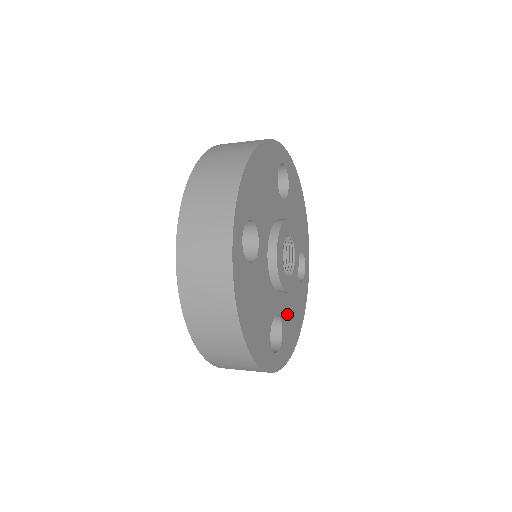
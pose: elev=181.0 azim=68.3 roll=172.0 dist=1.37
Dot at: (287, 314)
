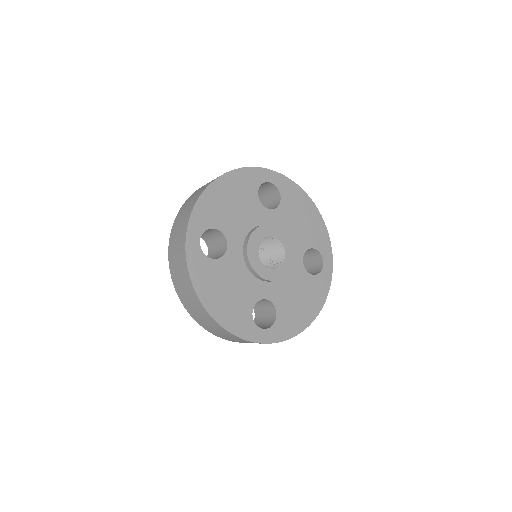
Dot at: (286, 300)
